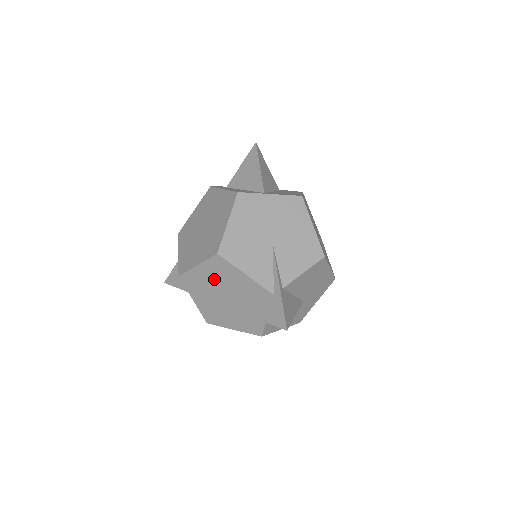
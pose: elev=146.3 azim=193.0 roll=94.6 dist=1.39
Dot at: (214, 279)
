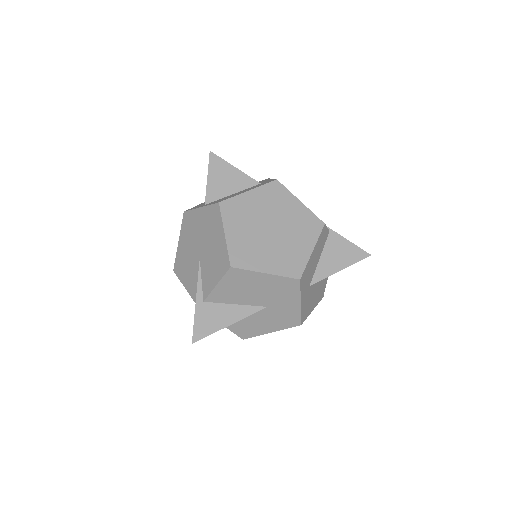
Dot at: occluded
